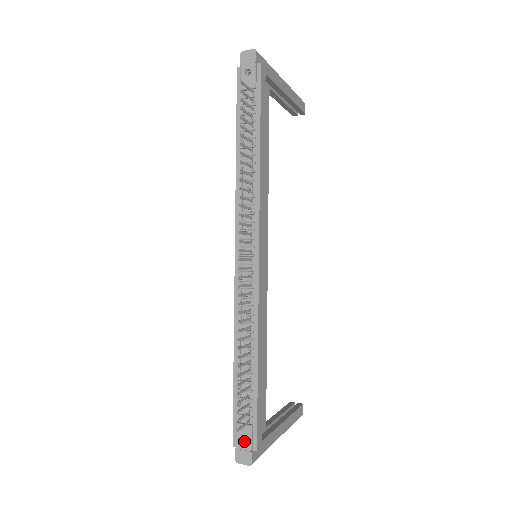
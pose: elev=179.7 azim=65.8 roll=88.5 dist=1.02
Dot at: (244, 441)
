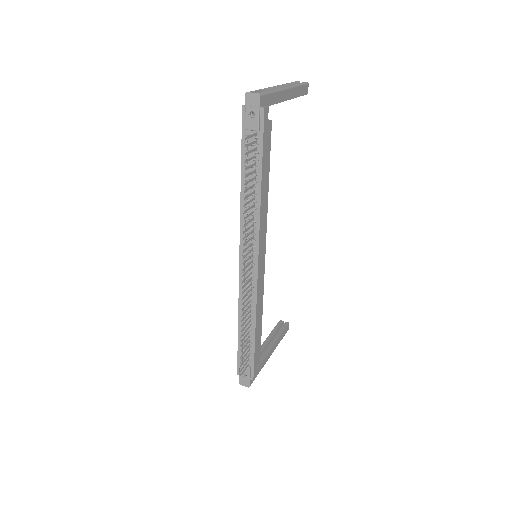
Dot at: (245, 373)
